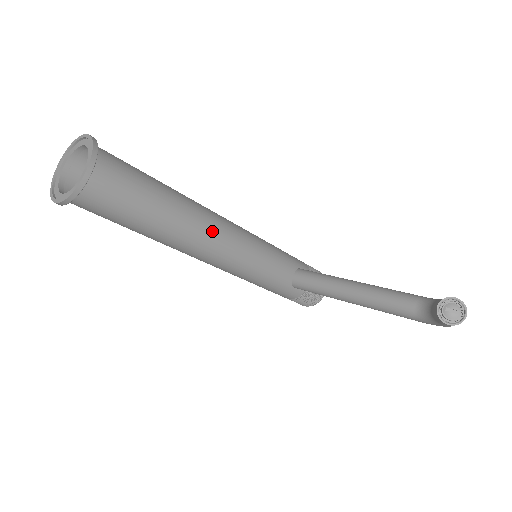
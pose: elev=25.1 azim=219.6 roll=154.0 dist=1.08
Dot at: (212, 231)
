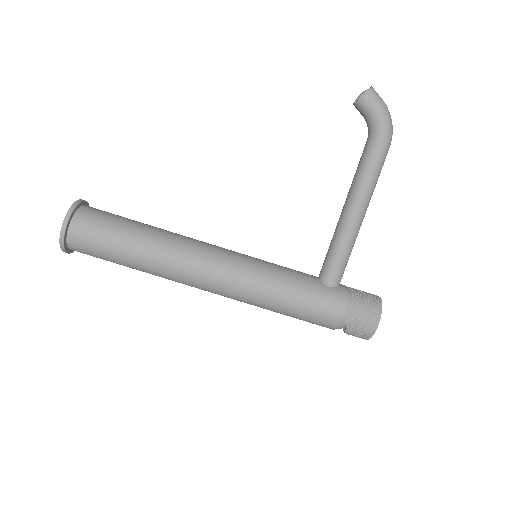
Dot at: (199, 241)
